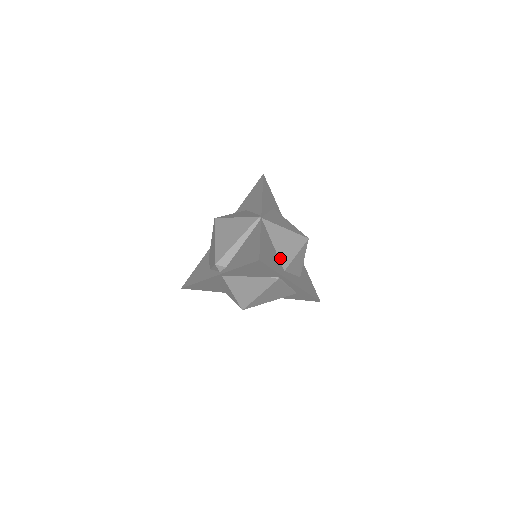
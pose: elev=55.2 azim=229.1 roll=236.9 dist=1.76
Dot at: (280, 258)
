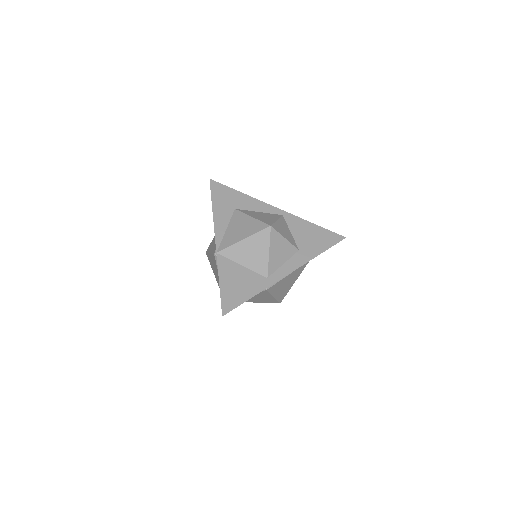
Dot at: (256, 271)
